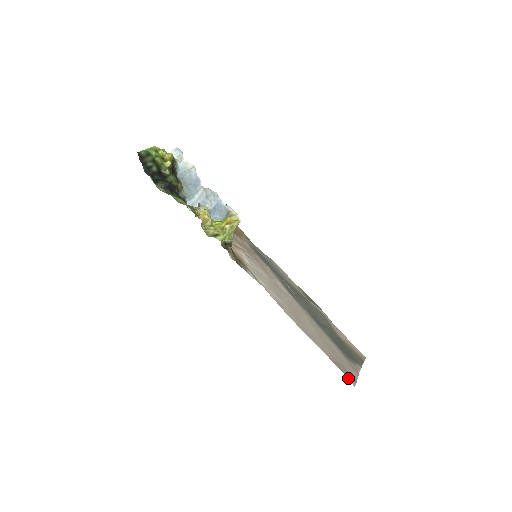
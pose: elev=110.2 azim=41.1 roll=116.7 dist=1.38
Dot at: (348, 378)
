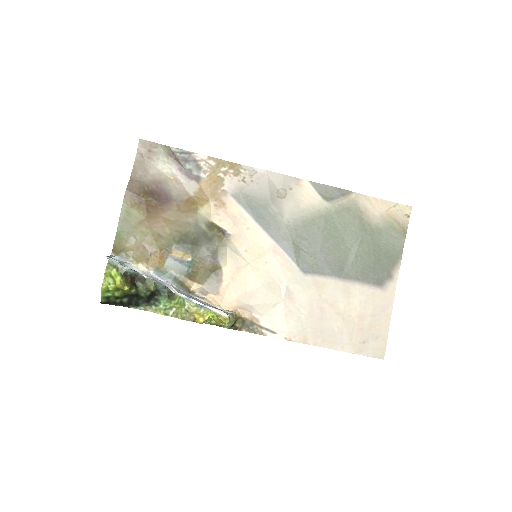
Dot at: occluded
